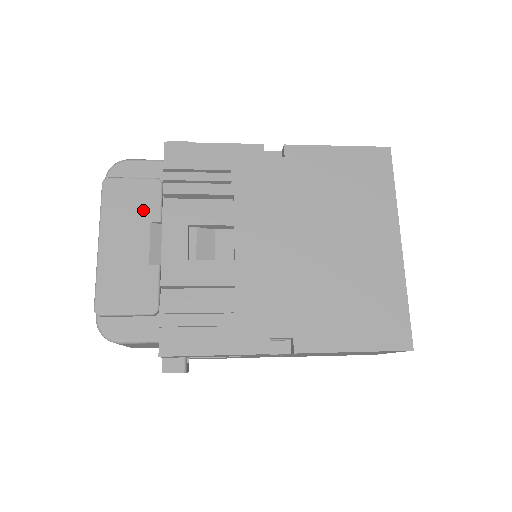
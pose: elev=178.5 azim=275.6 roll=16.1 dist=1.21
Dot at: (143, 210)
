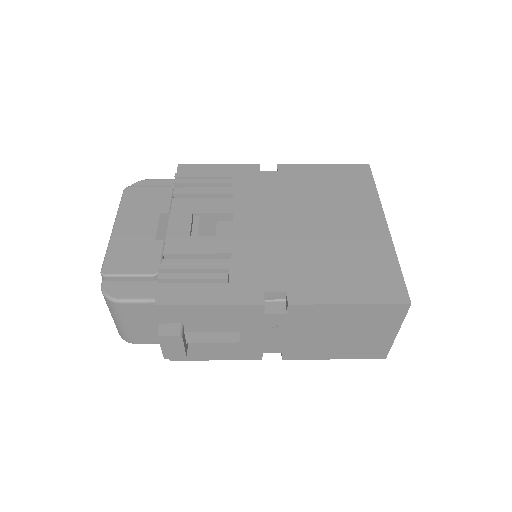
Dot at: (155, 205)
